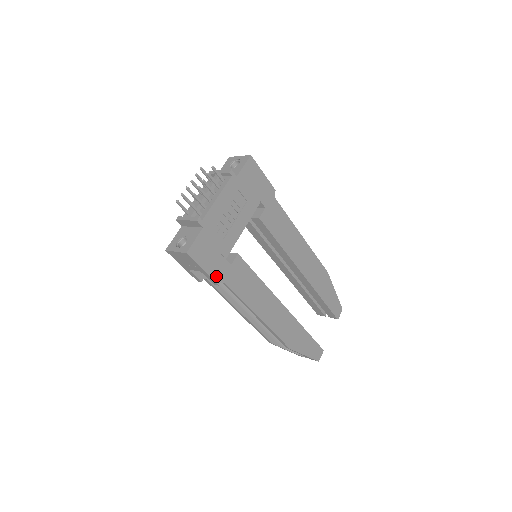
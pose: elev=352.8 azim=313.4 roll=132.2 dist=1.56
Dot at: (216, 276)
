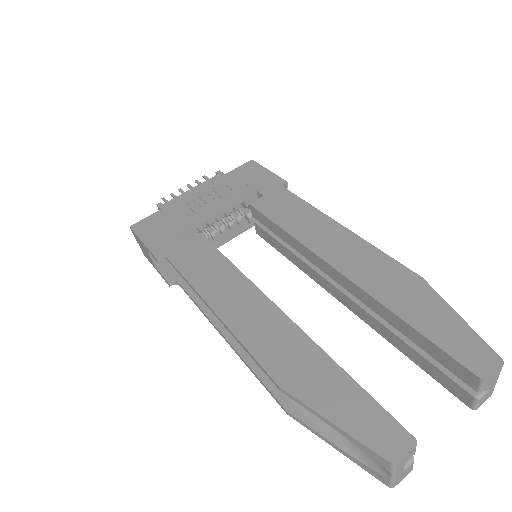
Dot at: (157, 250)
